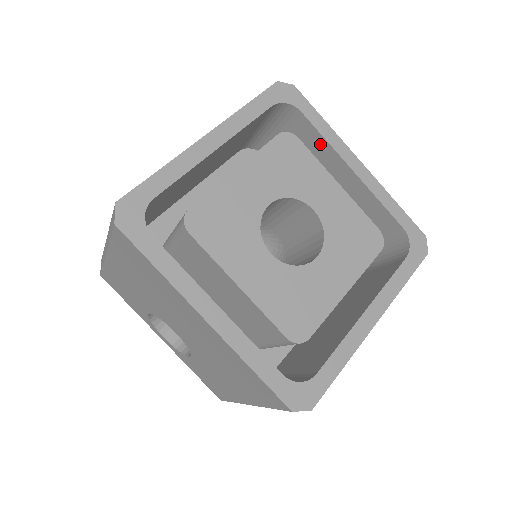
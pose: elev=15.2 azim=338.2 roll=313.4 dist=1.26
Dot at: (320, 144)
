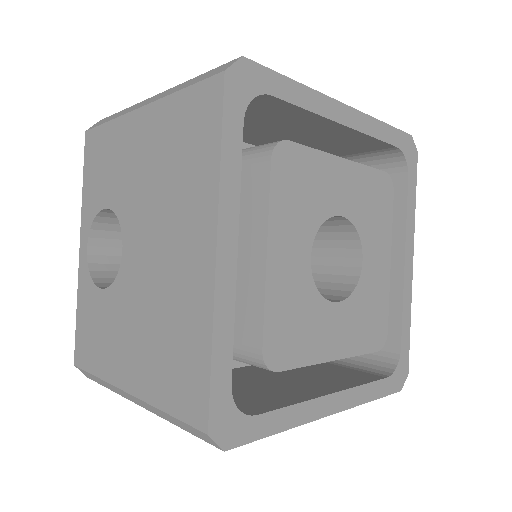
Dot at: (396, 217)
